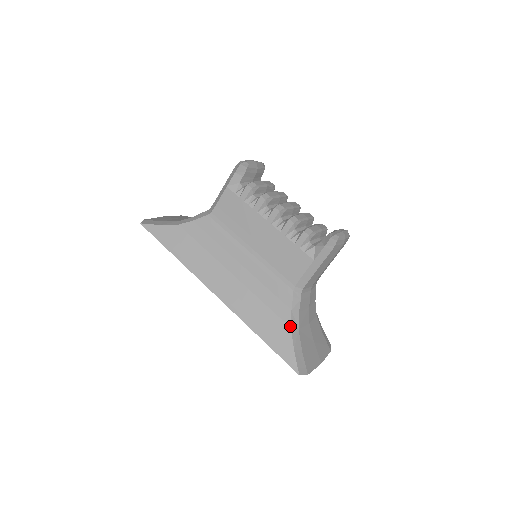
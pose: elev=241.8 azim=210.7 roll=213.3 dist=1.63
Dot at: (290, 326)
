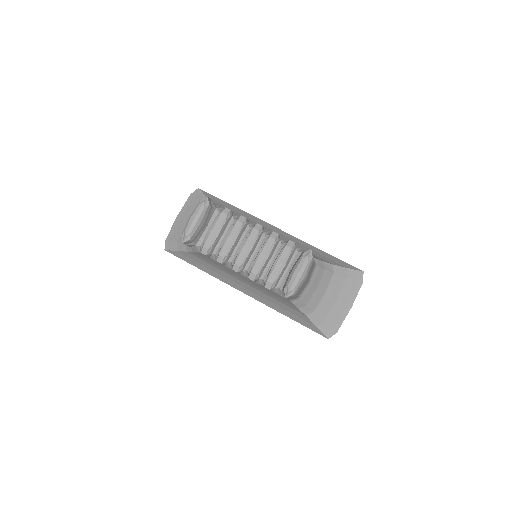
Dot at: (304, 315)
